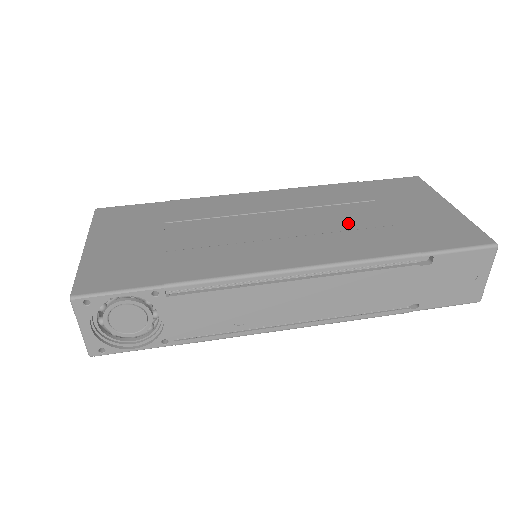
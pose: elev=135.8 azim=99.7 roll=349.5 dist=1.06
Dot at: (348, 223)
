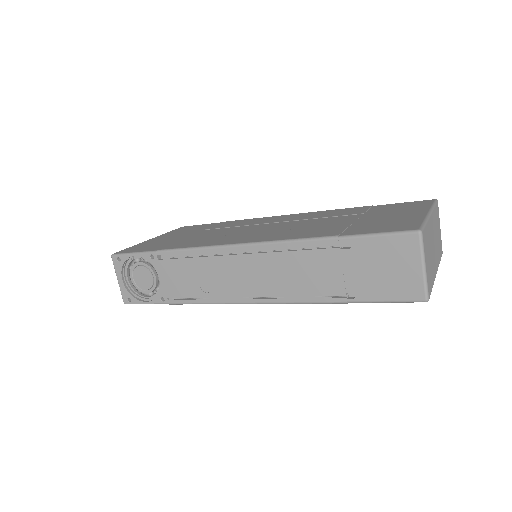
Dot at: (316, 225)
